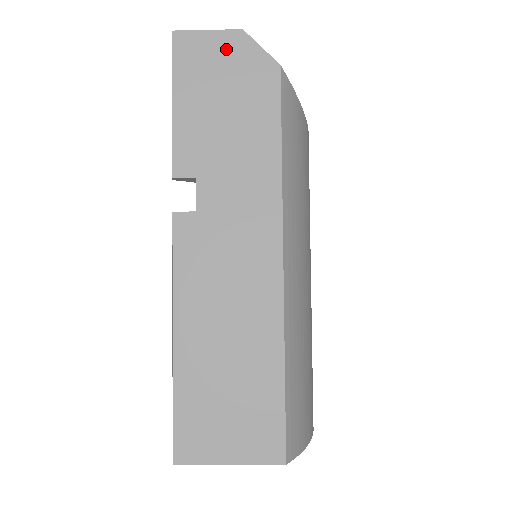
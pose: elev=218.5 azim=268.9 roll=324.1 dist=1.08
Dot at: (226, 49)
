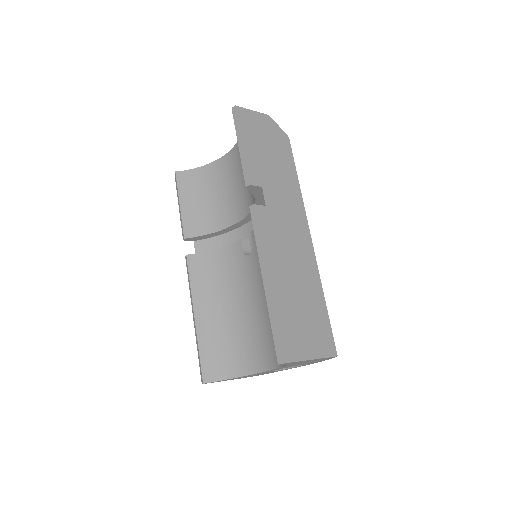
Dot at: (263, 122)
